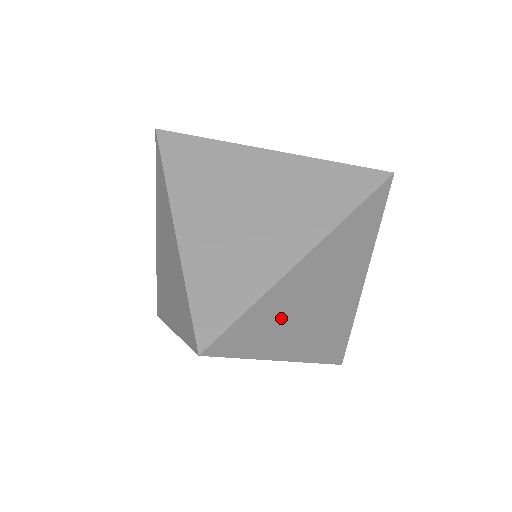
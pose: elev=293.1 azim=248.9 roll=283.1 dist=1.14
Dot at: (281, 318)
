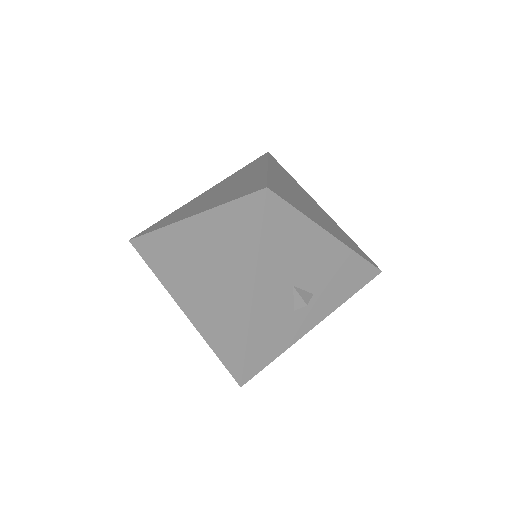
Dot at: (295, 198)
